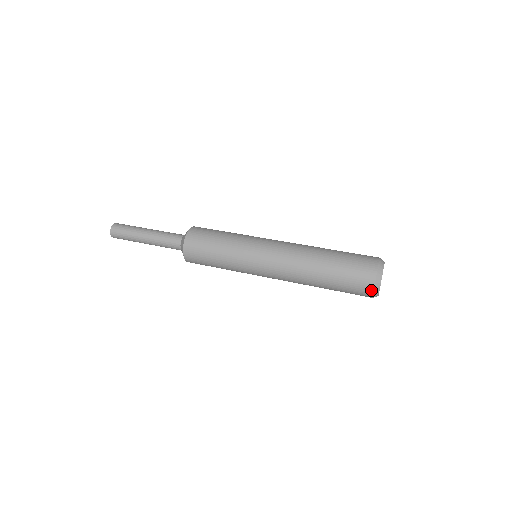
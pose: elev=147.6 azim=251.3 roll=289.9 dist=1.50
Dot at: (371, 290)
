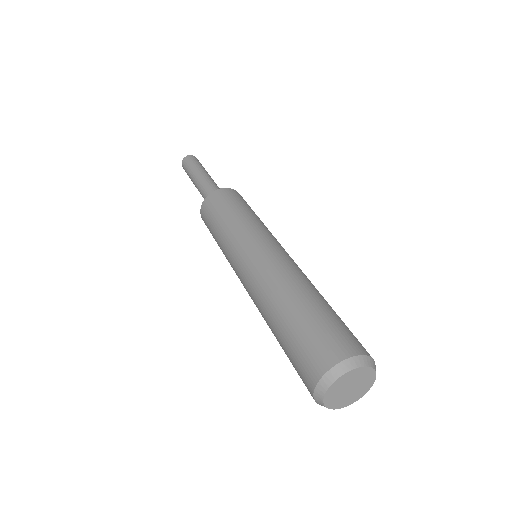
Dot at: (314, 382)
